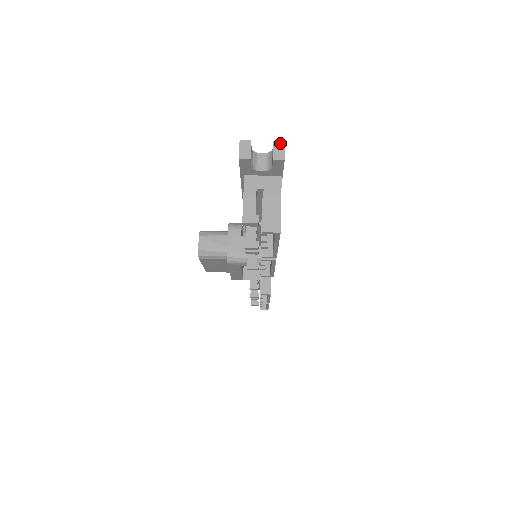
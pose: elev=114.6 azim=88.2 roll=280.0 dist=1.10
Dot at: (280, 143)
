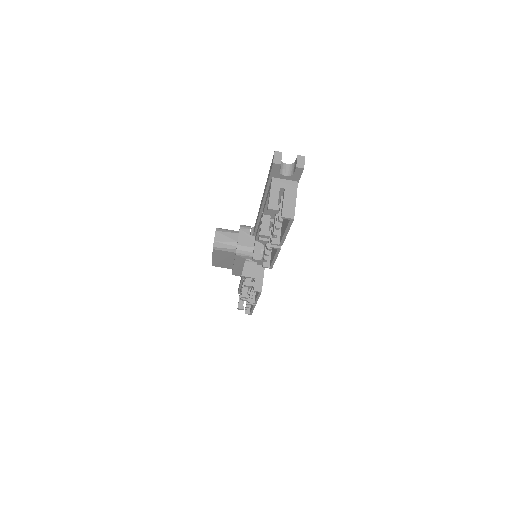
Dot at: (302, 157)
